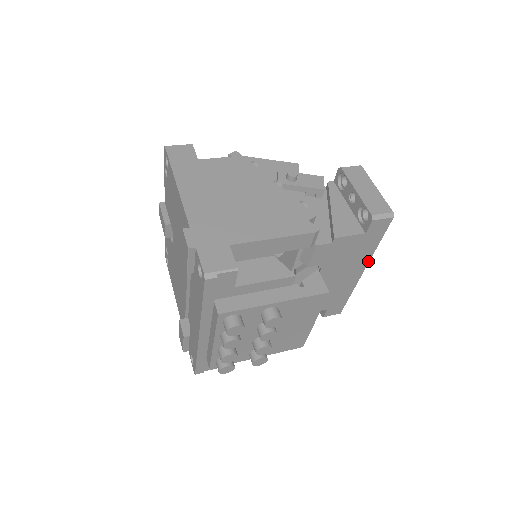
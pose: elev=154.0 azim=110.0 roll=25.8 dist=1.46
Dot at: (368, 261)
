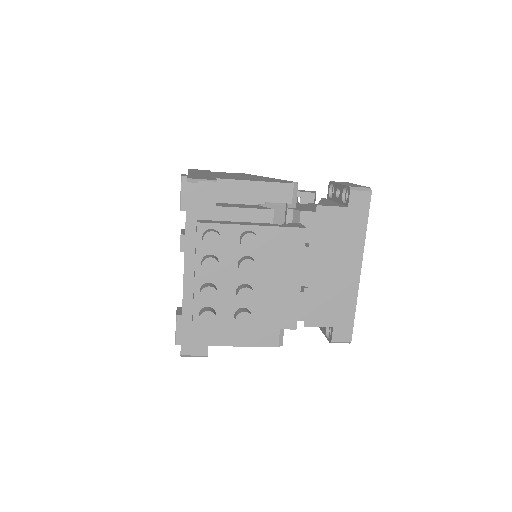
Dot at: (362, 253)
